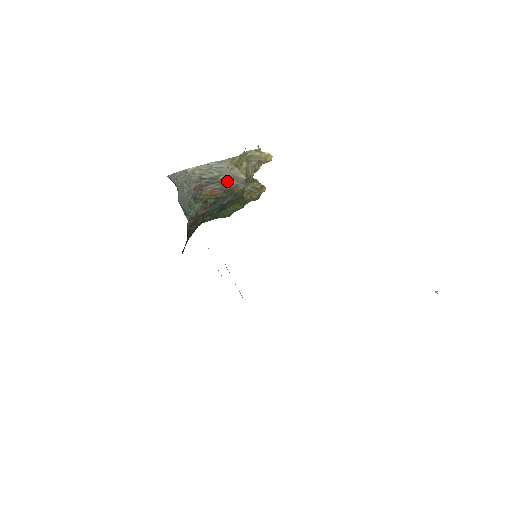
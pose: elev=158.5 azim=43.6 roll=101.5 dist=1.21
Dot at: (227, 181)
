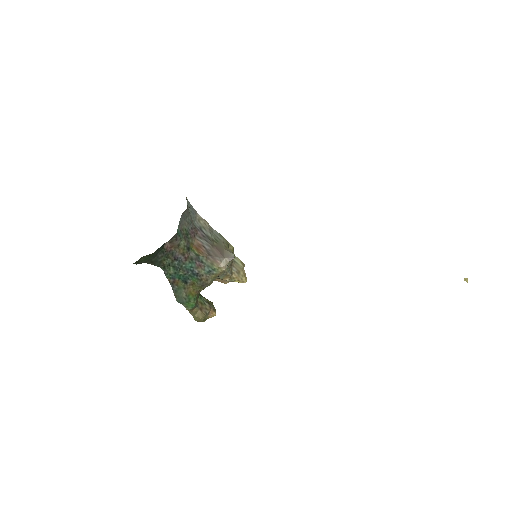
Dot at: (217, 249)
